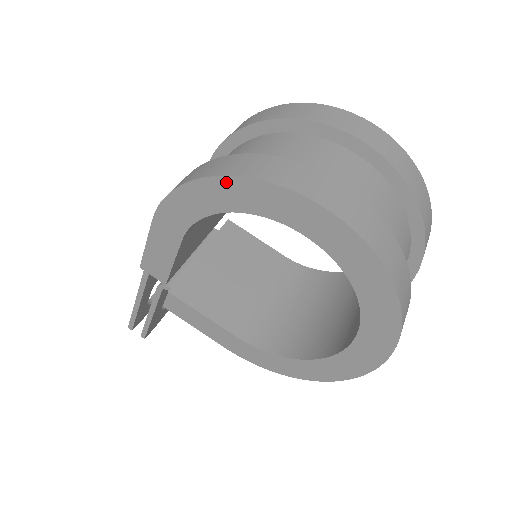
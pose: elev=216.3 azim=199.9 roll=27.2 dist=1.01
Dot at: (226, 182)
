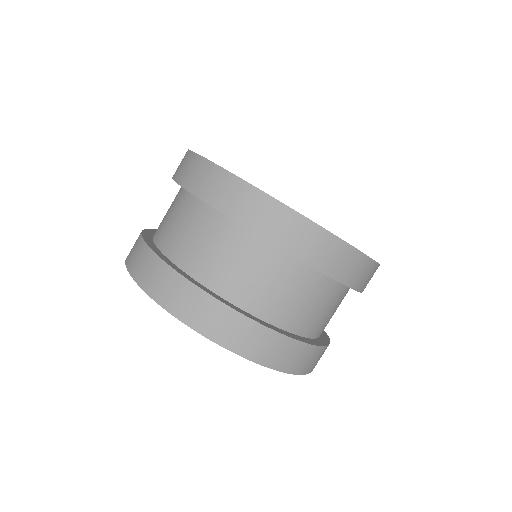
Dot at: occluded
